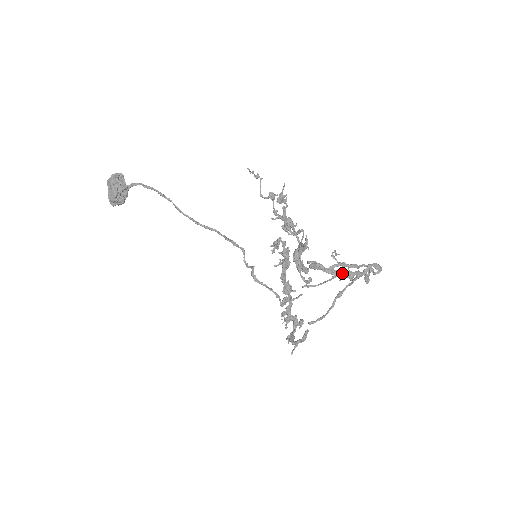
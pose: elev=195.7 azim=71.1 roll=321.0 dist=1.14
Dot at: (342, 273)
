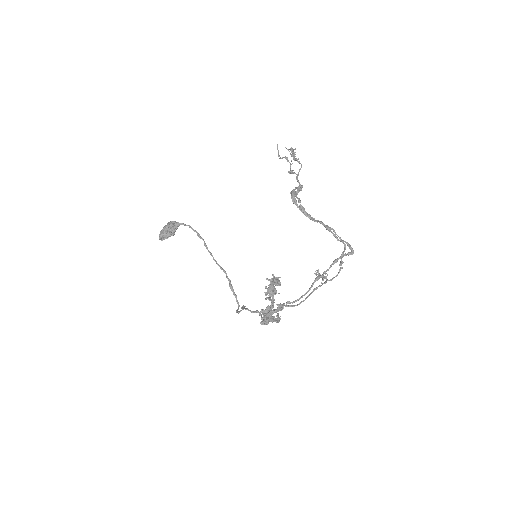
Dot at: (323, 223)
